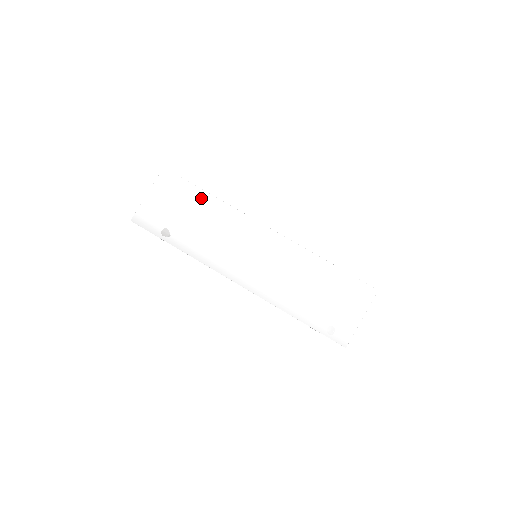
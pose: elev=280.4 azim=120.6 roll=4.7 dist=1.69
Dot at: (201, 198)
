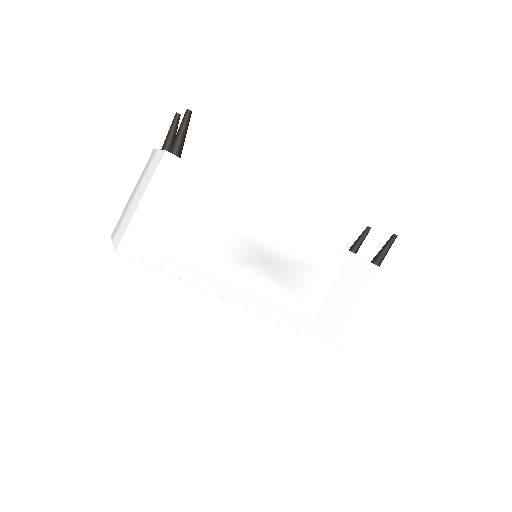
Dot at: occluded
